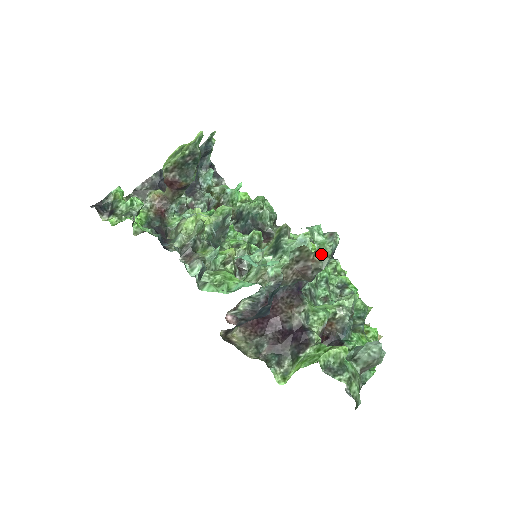
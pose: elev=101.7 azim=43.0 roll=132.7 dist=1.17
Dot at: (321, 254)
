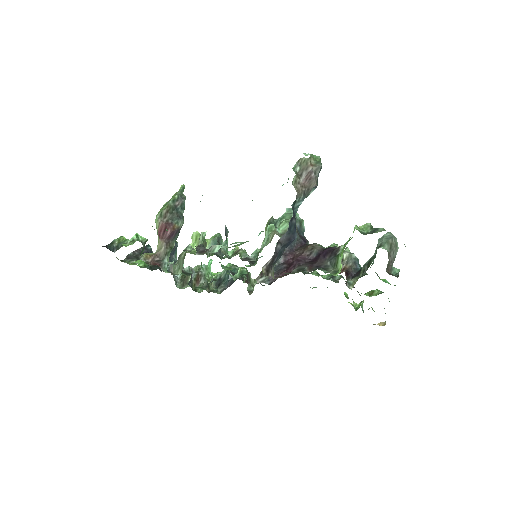
Dot at: (314, 160)
